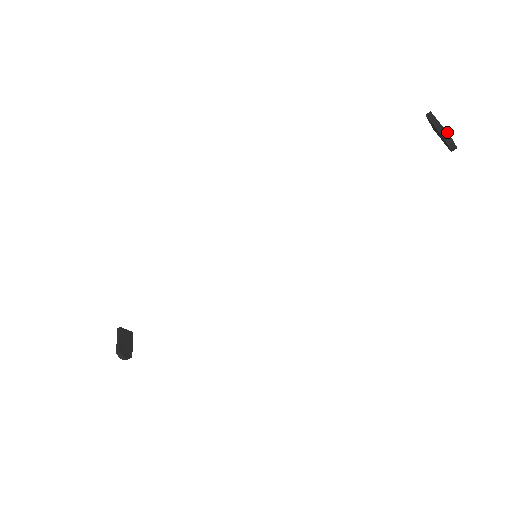
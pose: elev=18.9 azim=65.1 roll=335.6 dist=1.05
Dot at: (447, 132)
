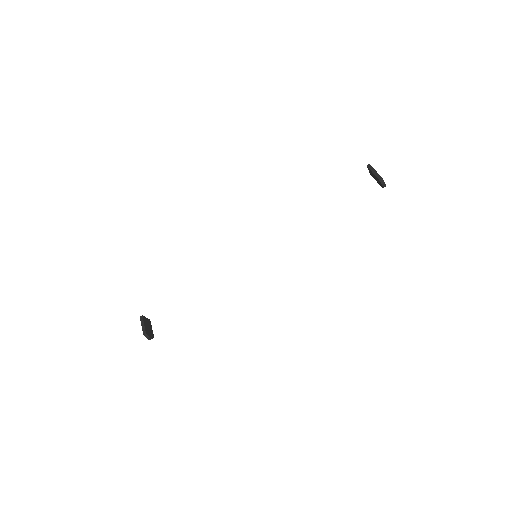
Dot at: (381, 177)
